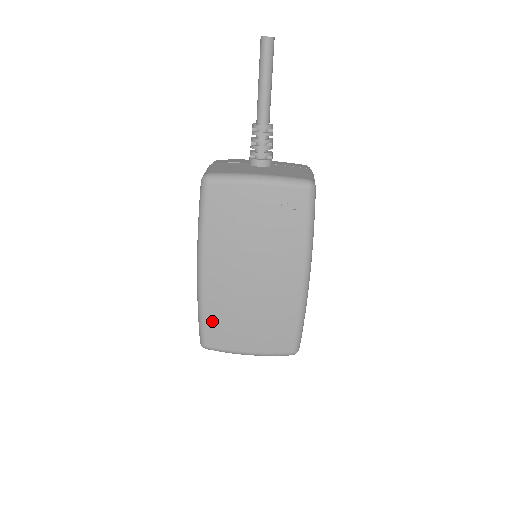
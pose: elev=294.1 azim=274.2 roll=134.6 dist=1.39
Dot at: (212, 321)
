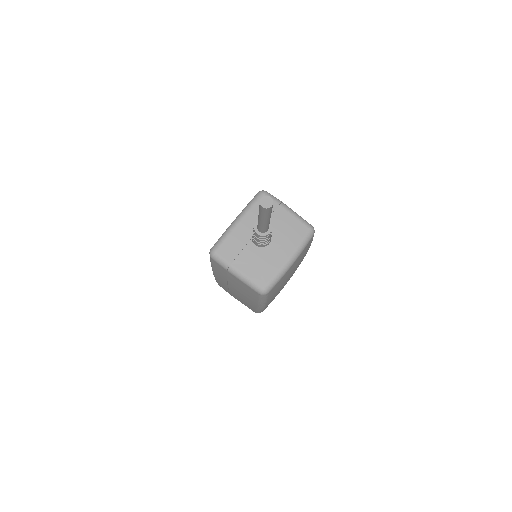
Dot at: occluded
